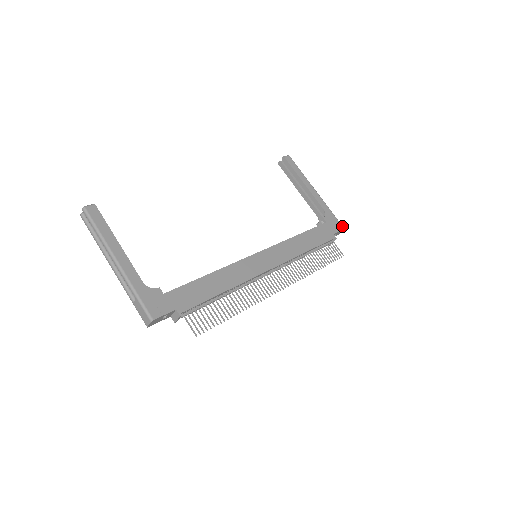
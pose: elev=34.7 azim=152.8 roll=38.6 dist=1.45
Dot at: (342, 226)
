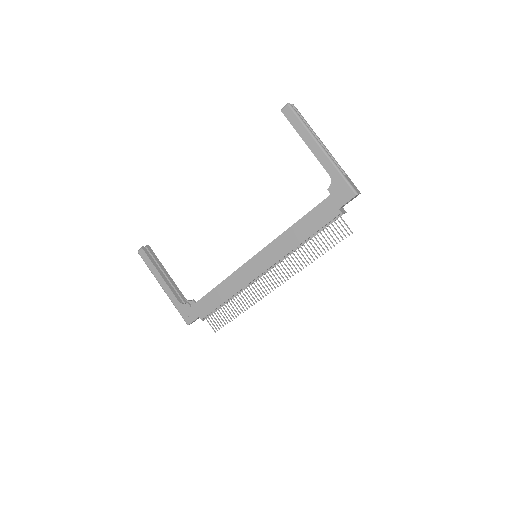
Dot at: (353, 192)
